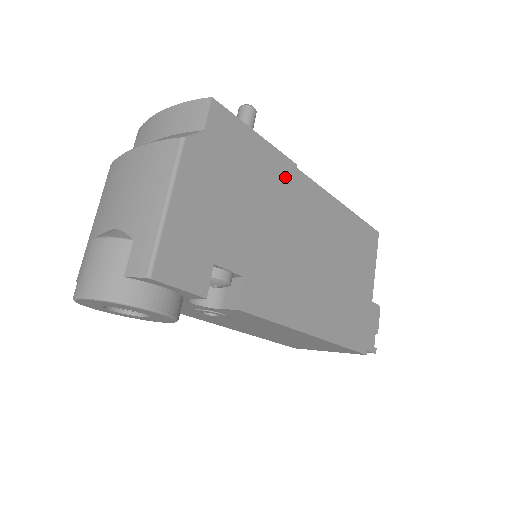
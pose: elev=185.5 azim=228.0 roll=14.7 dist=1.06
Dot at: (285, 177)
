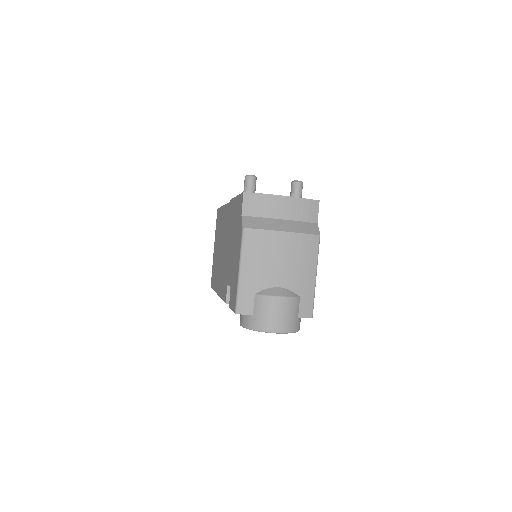
Dot at: occluded
